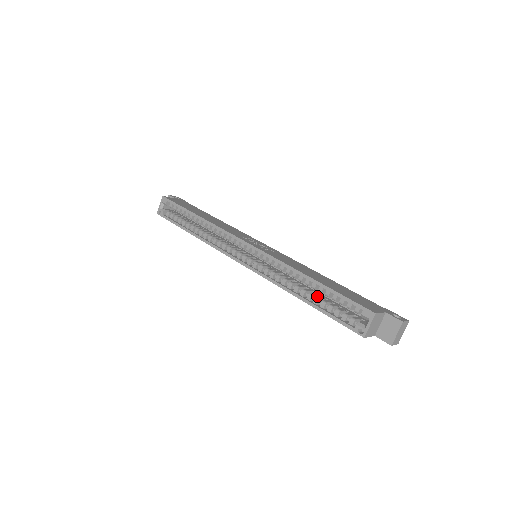
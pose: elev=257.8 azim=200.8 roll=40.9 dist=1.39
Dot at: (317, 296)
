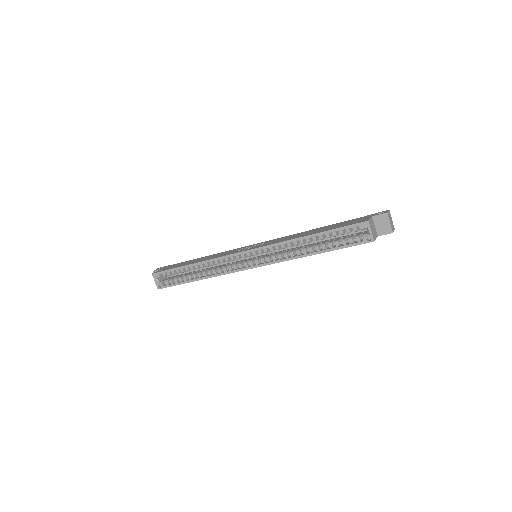
Dot at: (322, 244)
